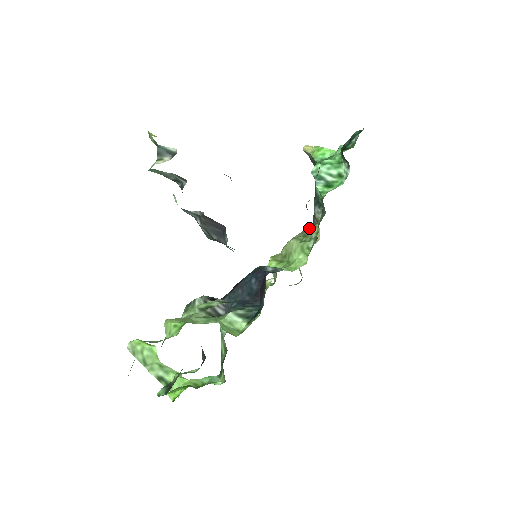
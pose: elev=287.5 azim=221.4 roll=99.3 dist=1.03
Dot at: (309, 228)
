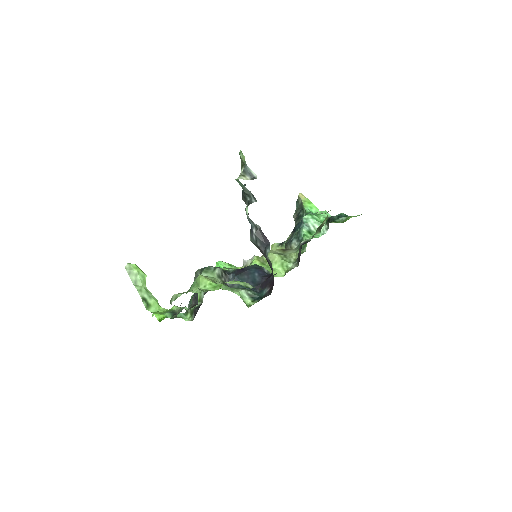
Dot at: (284, 249)
